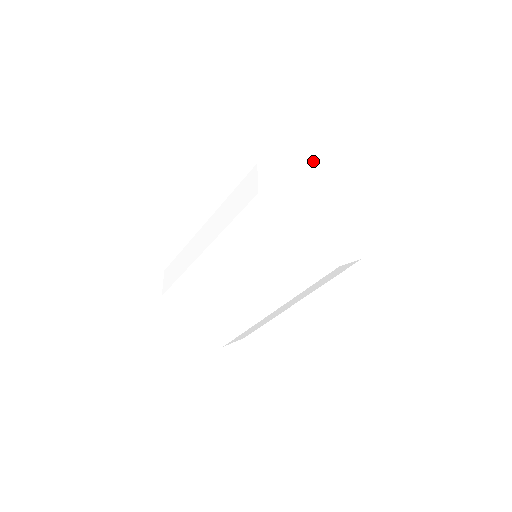
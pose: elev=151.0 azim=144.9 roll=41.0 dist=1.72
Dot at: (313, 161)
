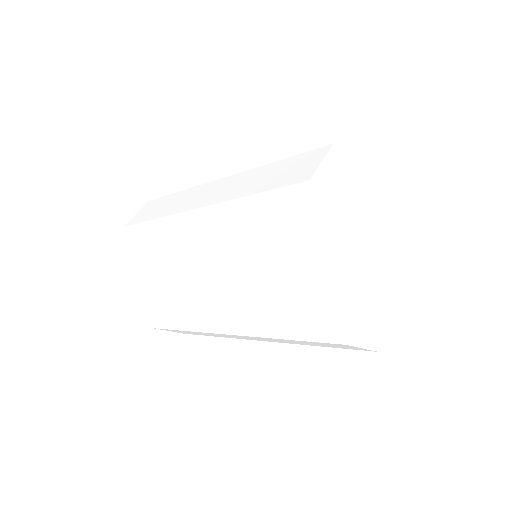
Dot at: (400, 192)
